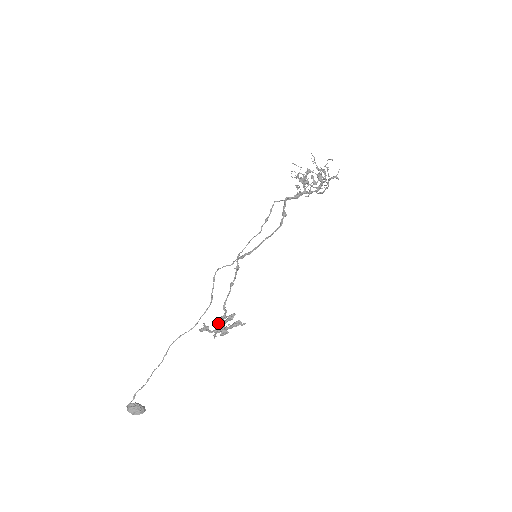
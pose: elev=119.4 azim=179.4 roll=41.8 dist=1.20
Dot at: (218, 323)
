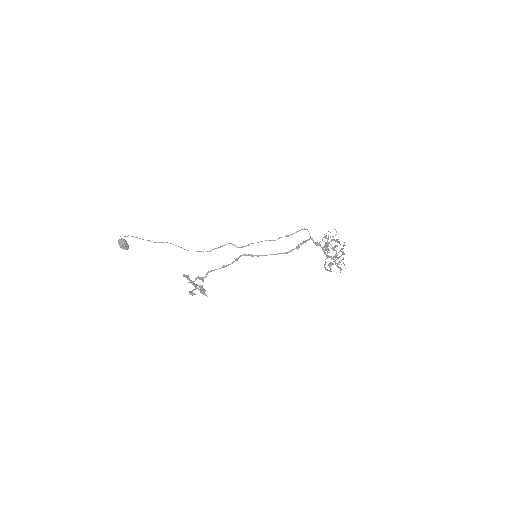
Dot at: (196, 279)
